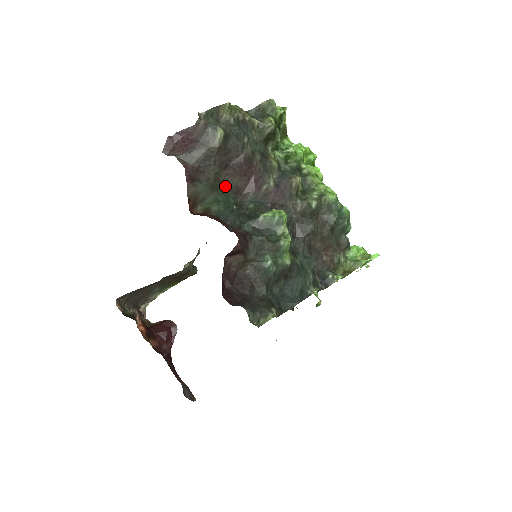
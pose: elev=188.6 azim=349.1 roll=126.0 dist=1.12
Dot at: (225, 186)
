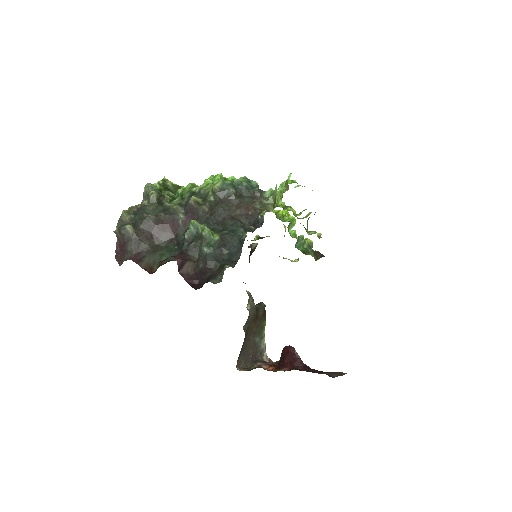
Dot at: (162, 245)
